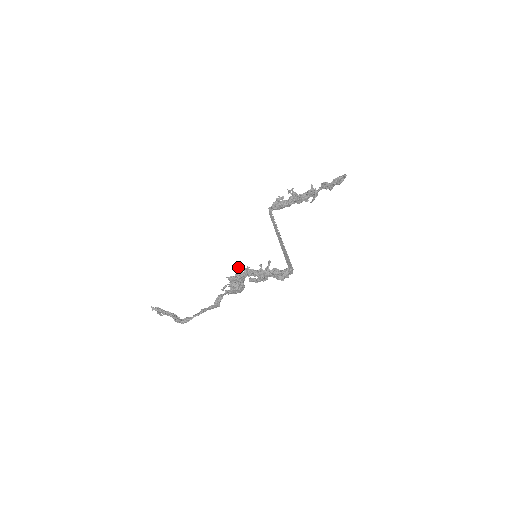
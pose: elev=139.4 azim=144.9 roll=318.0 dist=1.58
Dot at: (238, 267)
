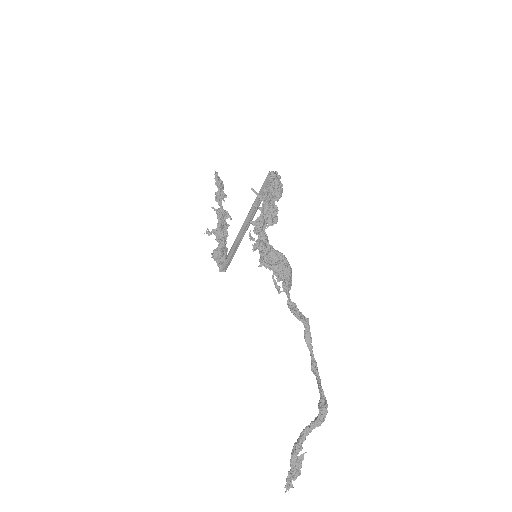
Dot at: occluded
